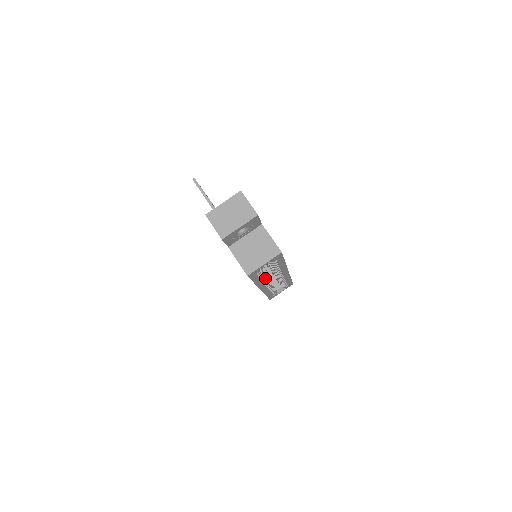
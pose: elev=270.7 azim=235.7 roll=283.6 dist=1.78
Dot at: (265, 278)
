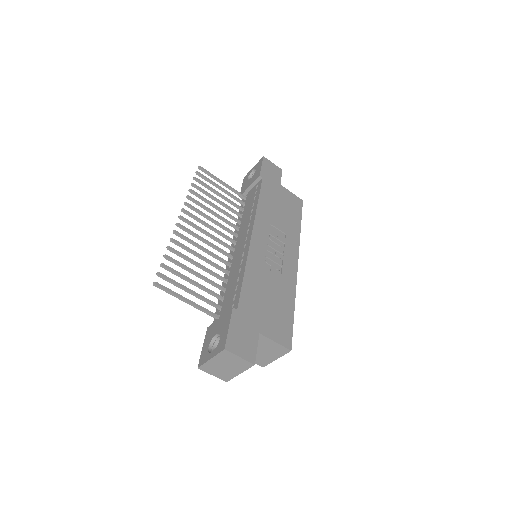
Dot at: occluded
